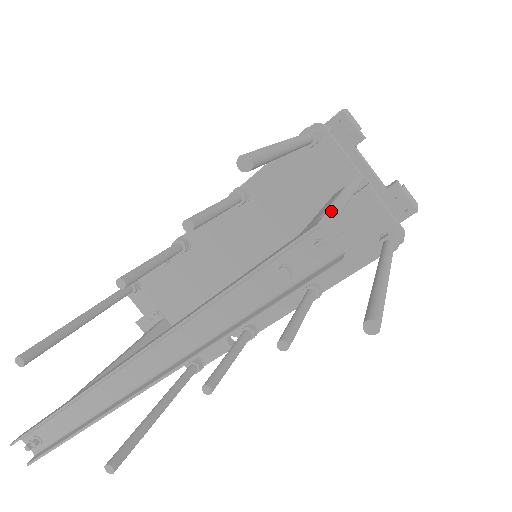
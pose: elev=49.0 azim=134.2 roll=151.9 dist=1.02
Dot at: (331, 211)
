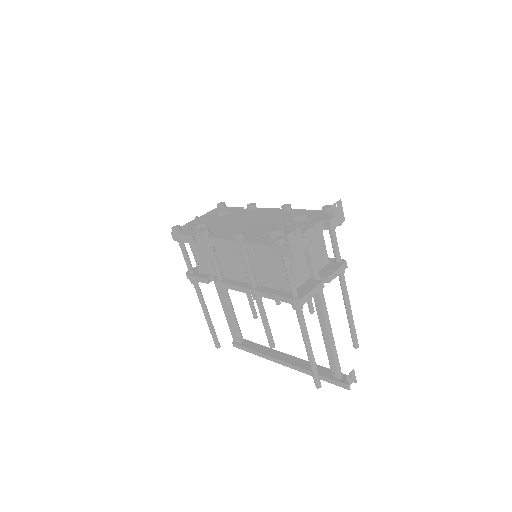
Dot at: (329, 331)
